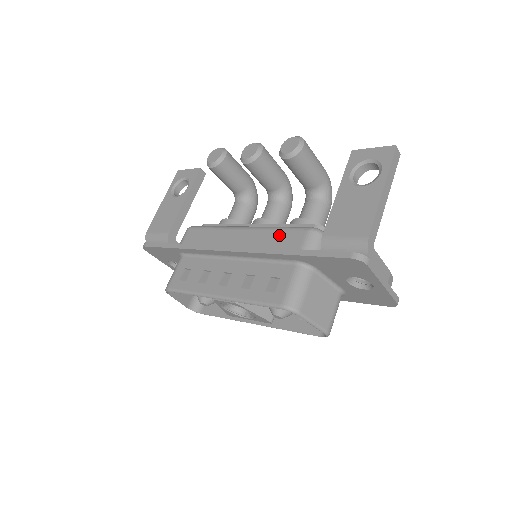
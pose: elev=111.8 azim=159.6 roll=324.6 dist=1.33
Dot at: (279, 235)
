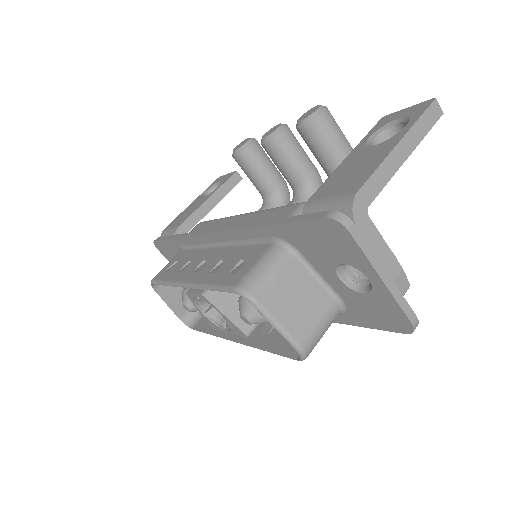
Dot at: (270, 213)
